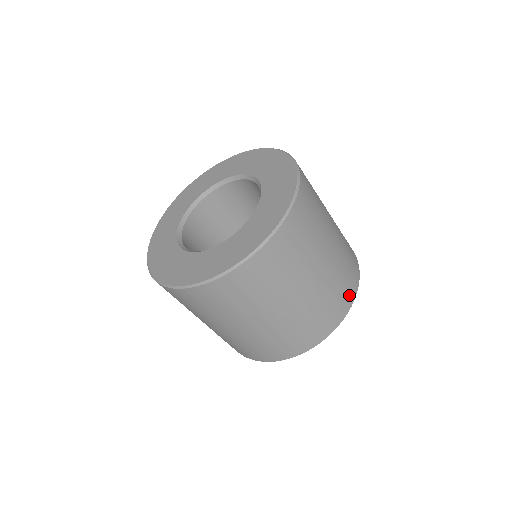
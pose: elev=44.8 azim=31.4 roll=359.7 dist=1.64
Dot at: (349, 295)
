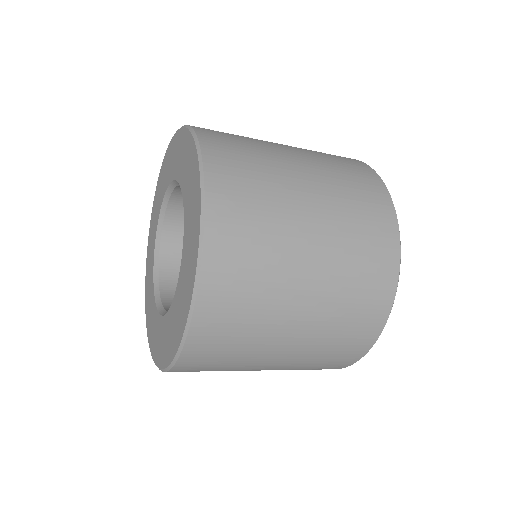
Dot at: (345, 360)
